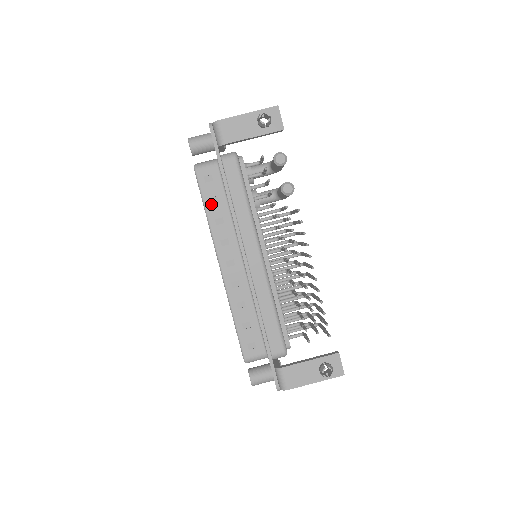
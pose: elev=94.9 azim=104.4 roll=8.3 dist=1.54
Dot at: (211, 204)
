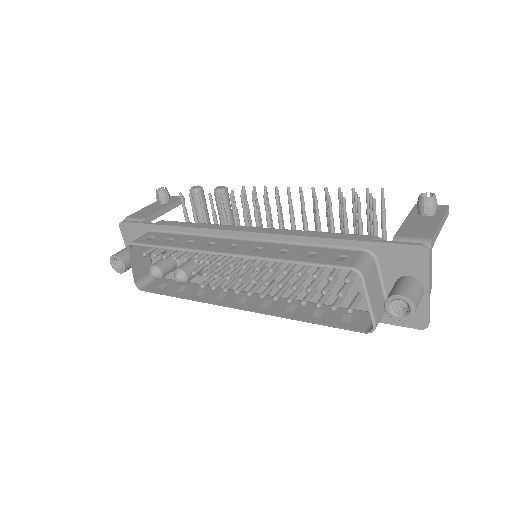
Dot at: (168, 243)
